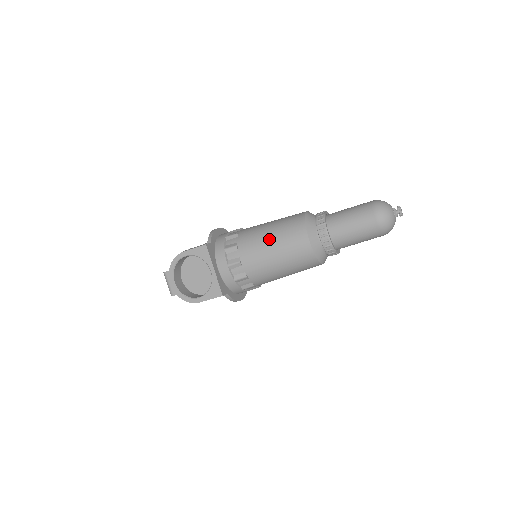
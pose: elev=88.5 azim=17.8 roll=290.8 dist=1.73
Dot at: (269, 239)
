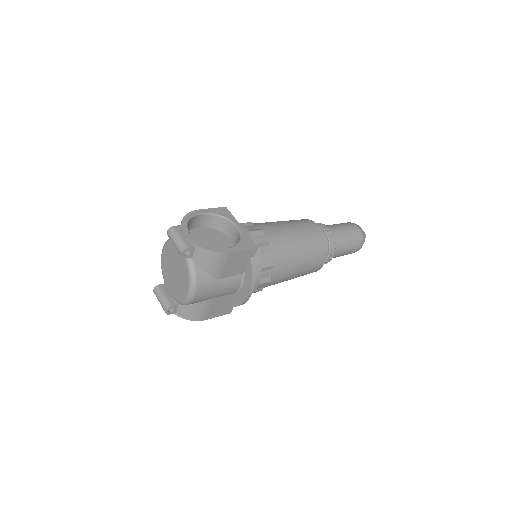
Dot at: (282, 222)
